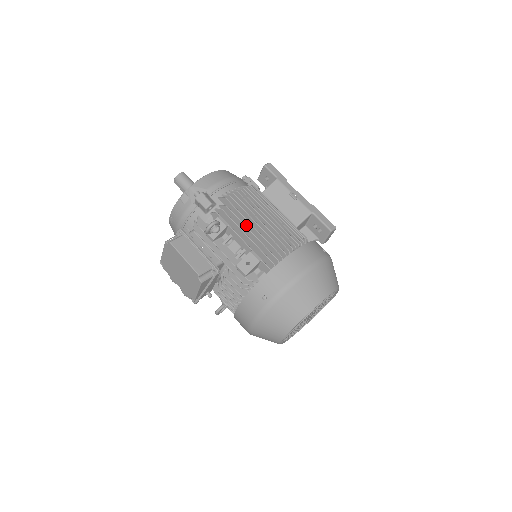
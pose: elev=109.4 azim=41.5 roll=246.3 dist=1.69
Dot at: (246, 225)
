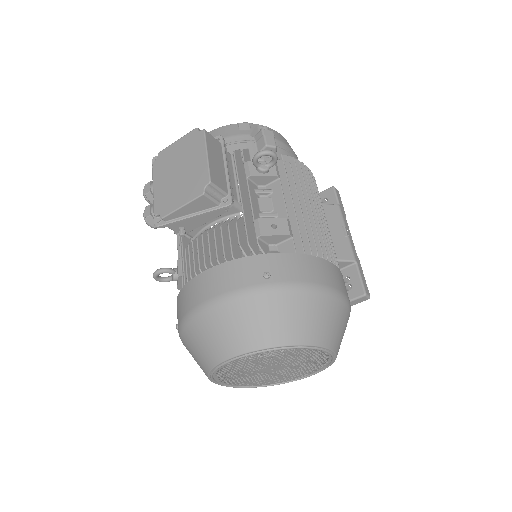
Dot at: occluded
